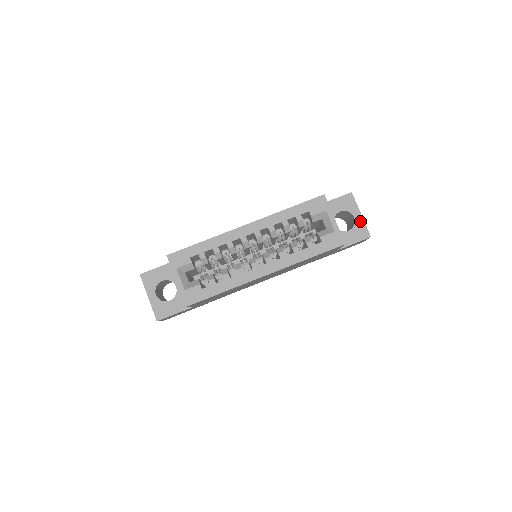
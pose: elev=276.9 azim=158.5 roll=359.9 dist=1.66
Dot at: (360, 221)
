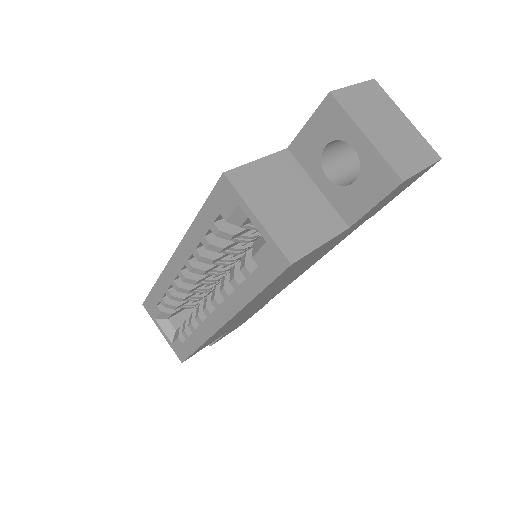
Dot at: (368, 152)
